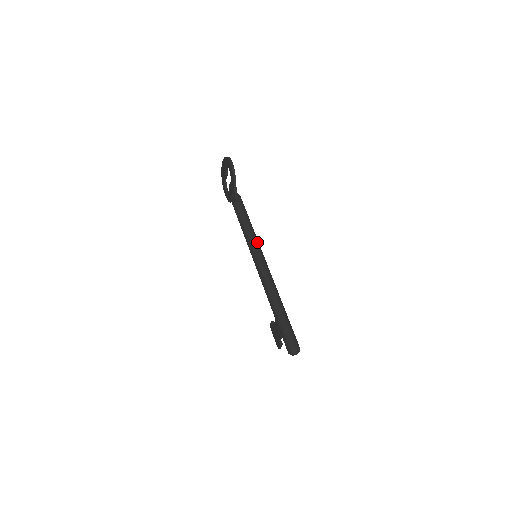
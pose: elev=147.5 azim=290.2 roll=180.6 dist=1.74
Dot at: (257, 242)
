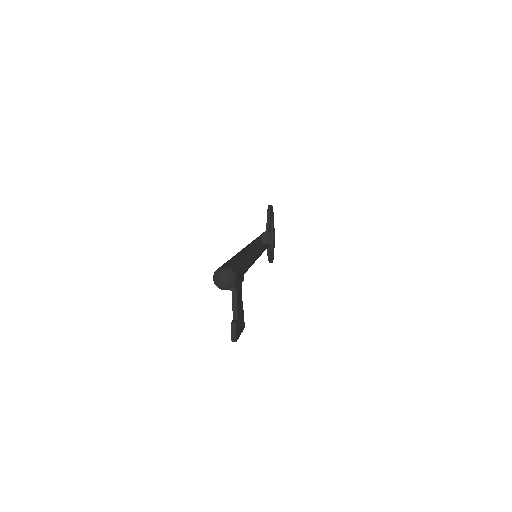
Dot at: occluded
